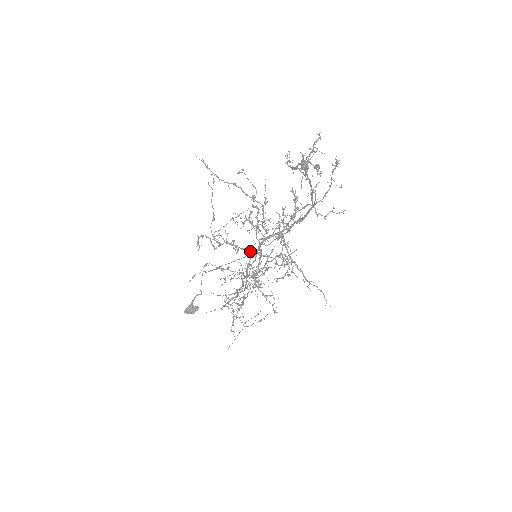
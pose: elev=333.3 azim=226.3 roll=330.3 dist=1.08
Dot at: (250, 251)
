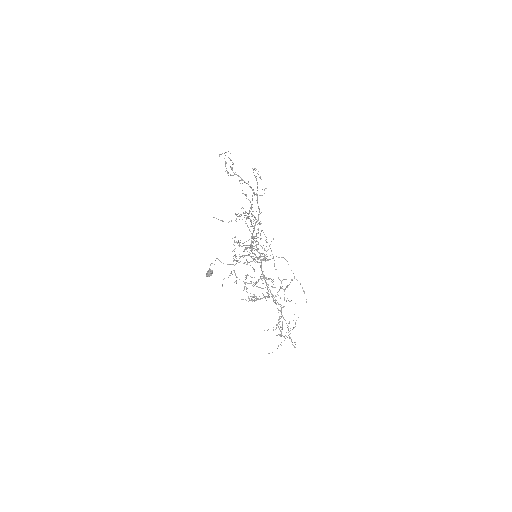
Dot at: occluded
